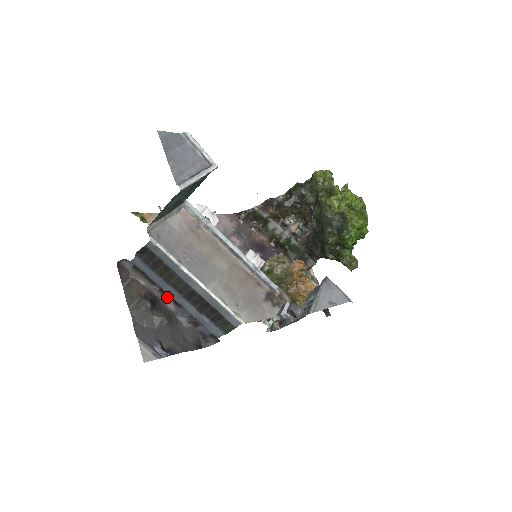
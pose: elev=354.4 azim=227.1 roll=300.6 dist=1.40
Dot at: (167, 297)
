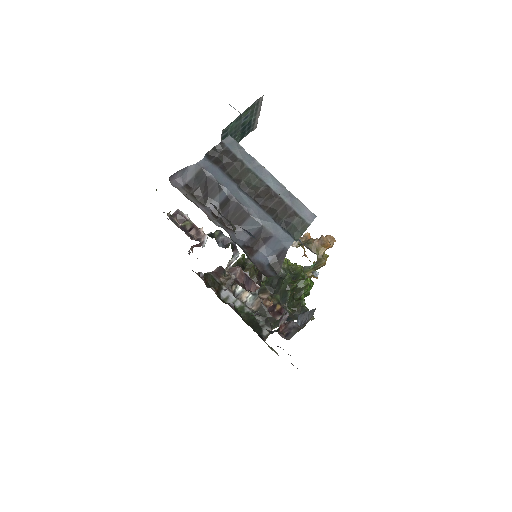
Dot at: (220, 221)
